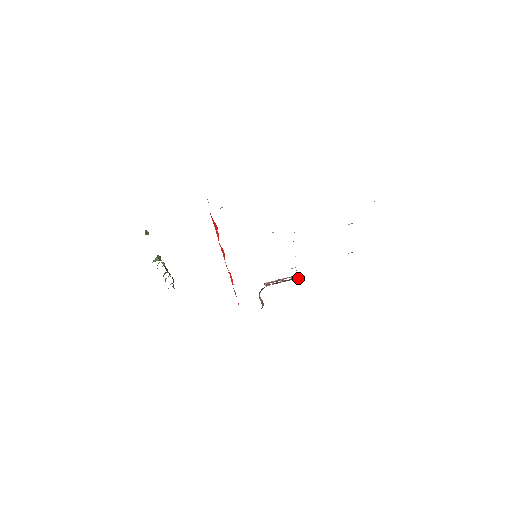
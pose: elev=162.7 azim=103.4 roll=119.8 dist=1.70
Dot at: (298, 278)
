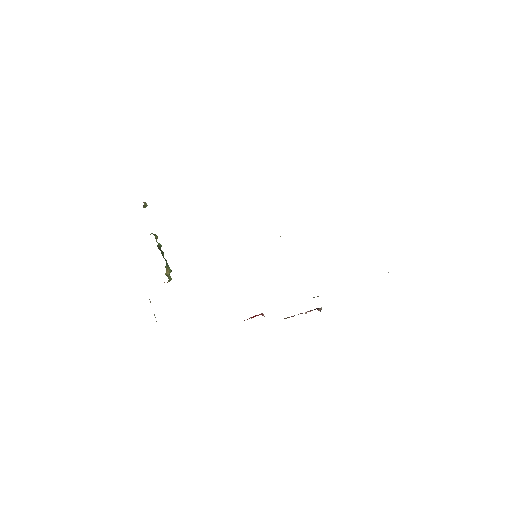
Dot at: occluded
